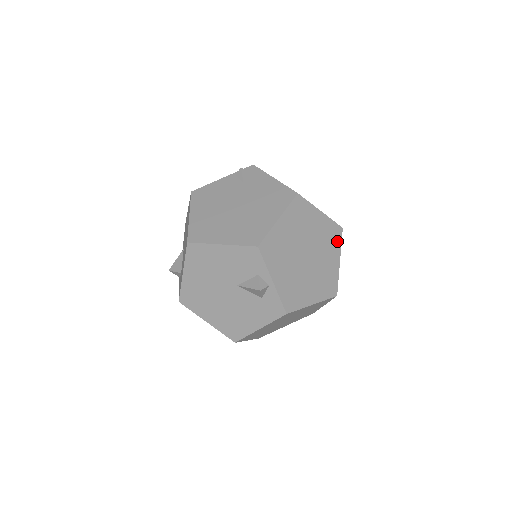
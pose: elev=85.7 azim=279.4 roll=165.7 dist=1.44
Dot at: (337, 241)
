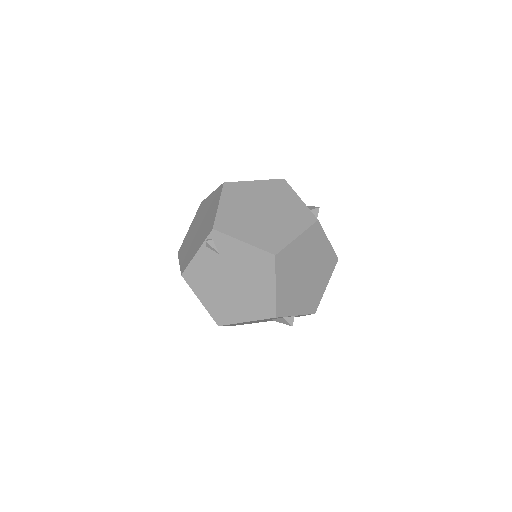
Dot at: (319, 233)
